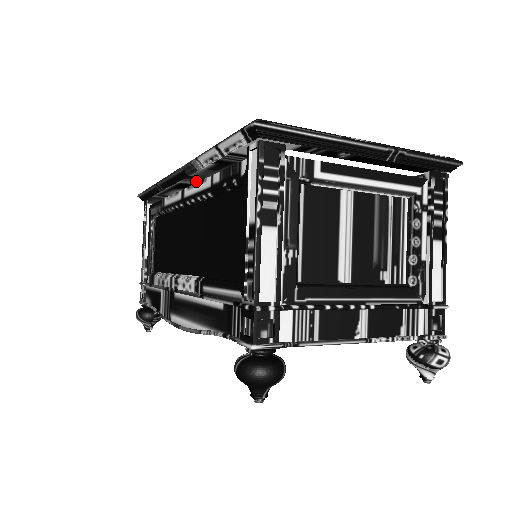
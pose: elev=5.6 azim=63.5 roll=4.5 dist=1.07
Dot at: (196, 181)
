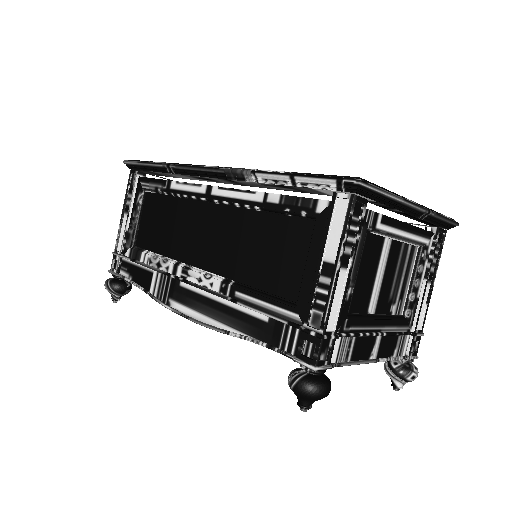
Dot at: (226, 181)
